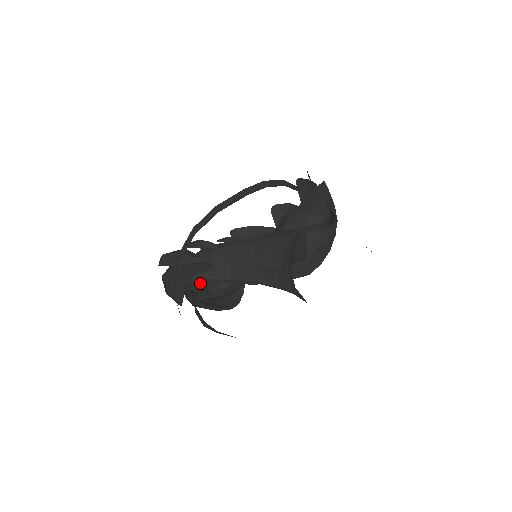
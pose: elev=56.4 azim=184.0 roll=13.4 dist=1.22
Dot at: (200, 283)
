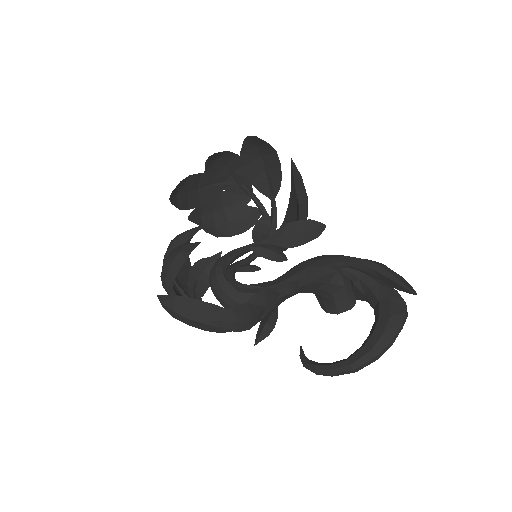
Dot at: (259, 320)
